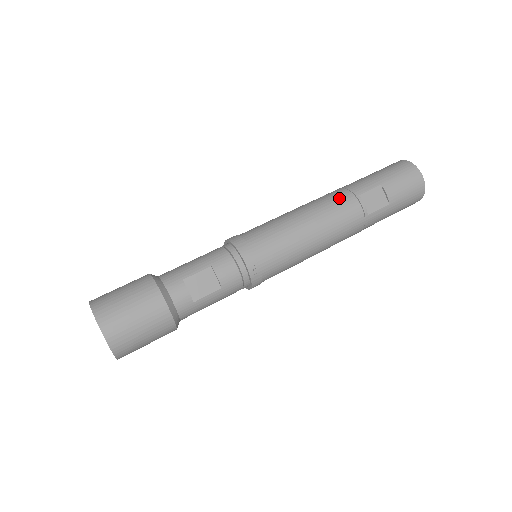
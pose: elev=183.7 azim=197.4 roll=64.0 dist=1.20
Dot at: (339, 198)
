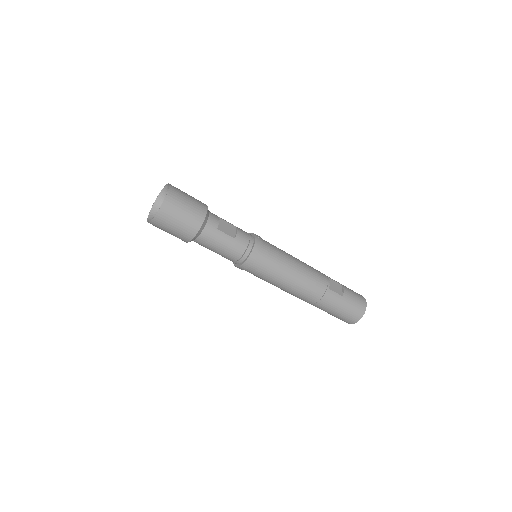
Dot at: (317, 270)
